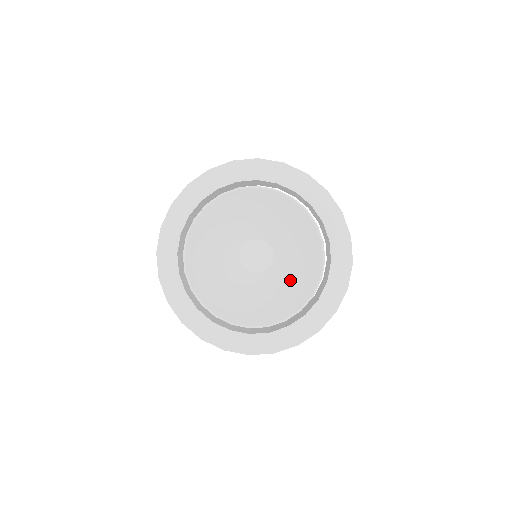
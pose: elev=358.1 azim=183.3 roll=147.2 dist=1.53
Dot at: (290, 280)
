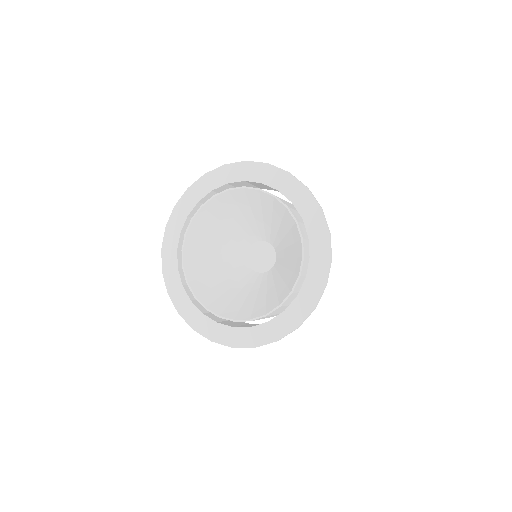
Dot at: (288, 258)
